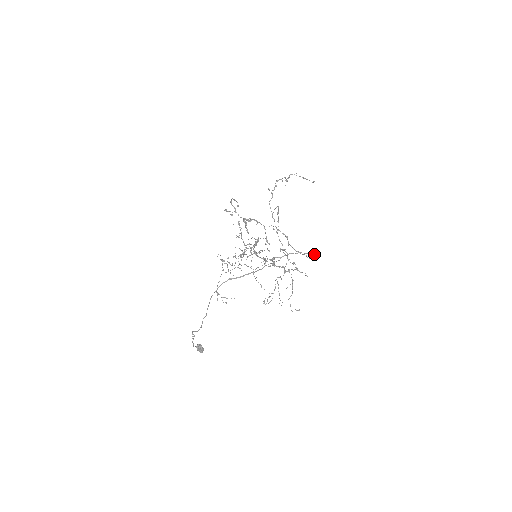
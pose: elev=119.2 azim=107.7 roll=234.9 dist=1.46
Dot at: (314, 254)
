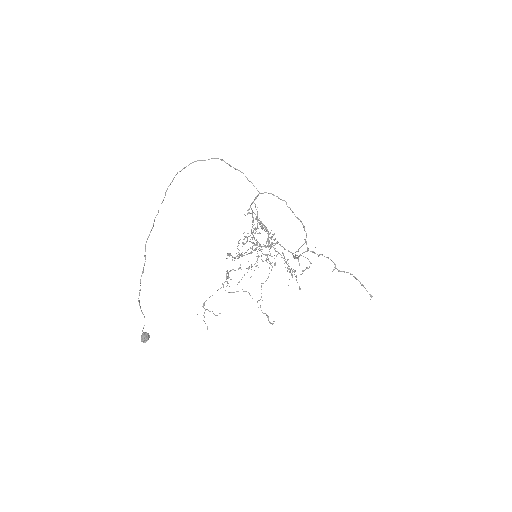
Dot at: (304, 226)
